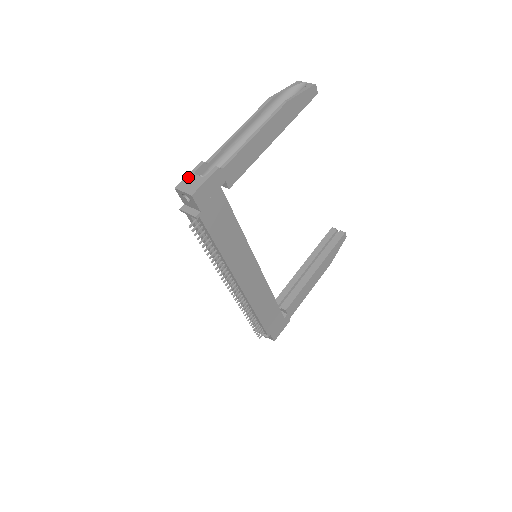
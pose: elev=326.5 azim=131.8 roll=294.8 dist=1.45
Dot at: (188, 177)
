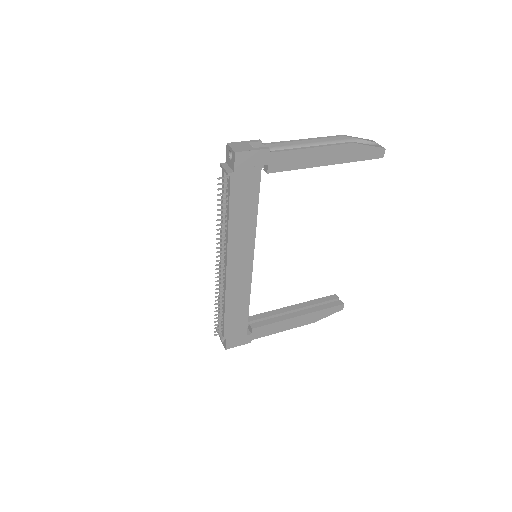
Dot at: (242, 142)
